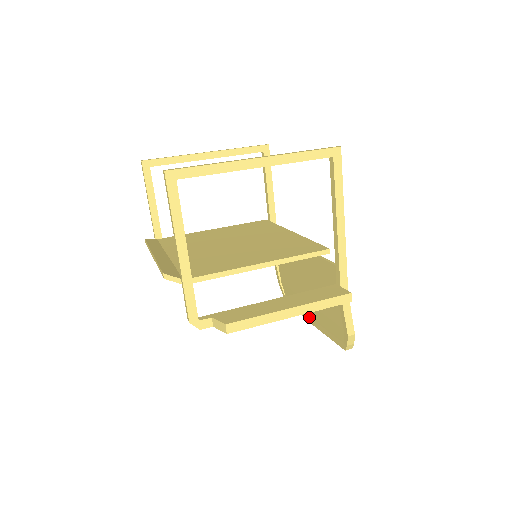
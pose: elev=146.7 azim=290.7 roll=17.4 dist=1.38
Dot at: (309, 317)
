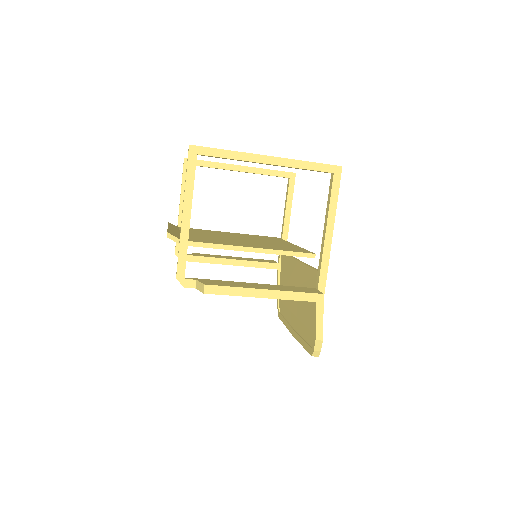
Dot at: (292, 329)
